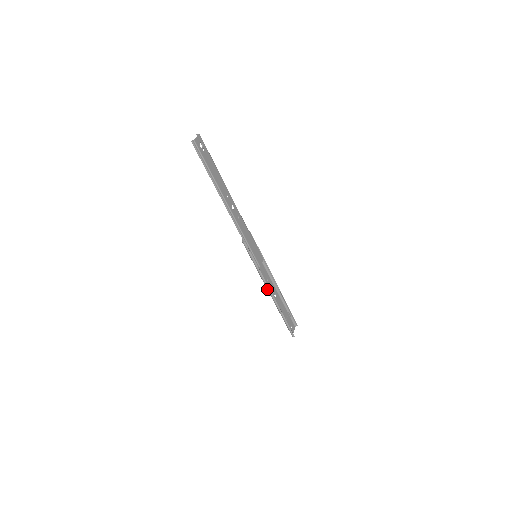
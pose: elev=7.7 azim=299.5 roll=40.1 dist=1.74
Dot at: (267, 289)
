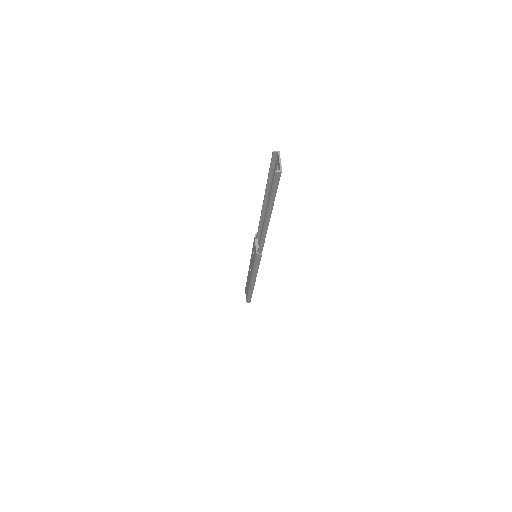
Dot at: (252, 281)
